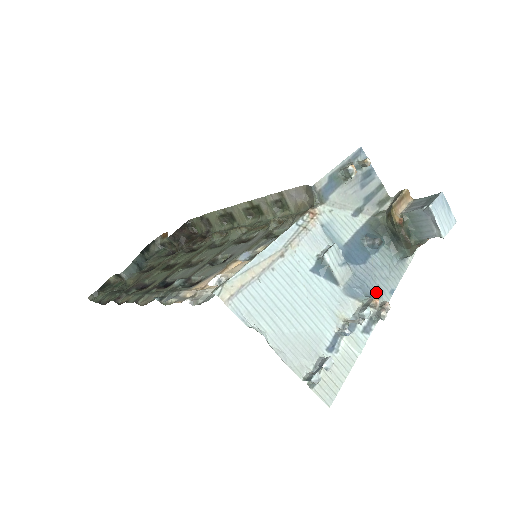
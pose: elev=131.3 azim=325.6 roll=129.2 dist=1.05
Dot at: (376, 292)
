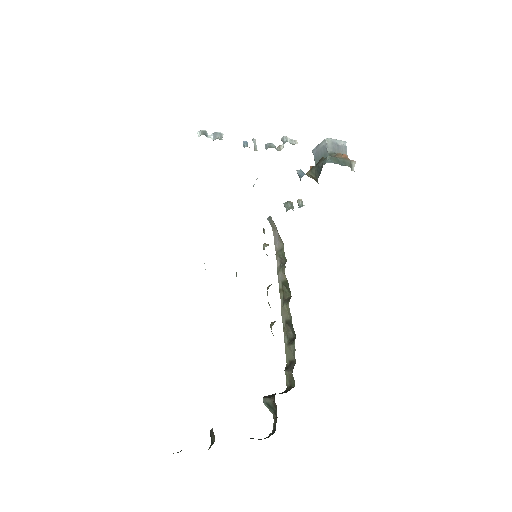
Dot at: occluded
